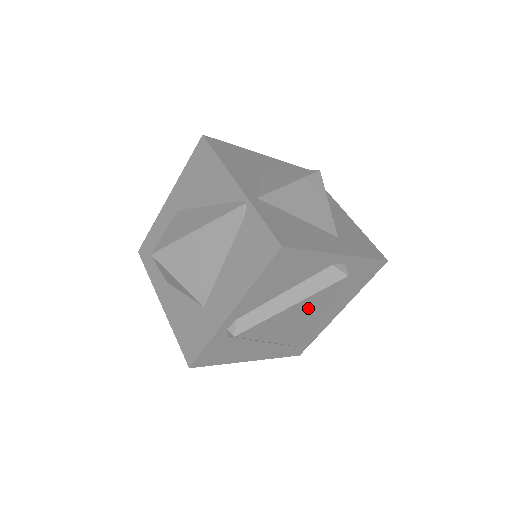
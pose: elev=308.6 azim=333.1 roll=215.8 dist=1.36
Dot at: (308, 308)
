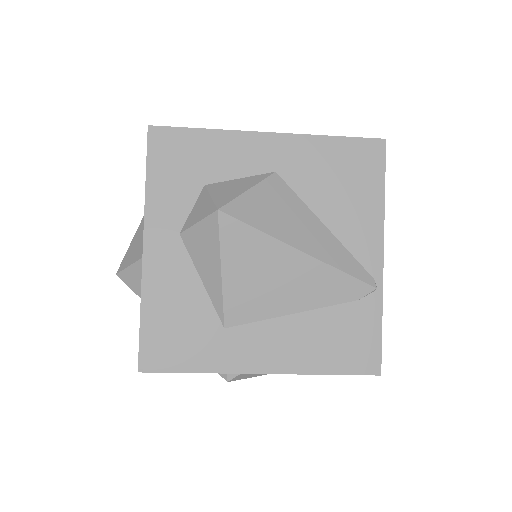
Dot at: occluded
